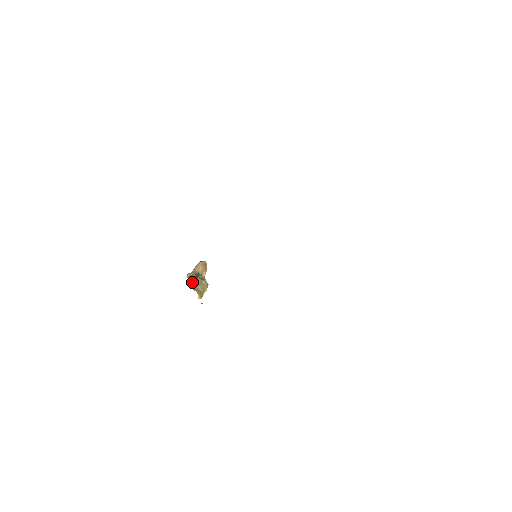
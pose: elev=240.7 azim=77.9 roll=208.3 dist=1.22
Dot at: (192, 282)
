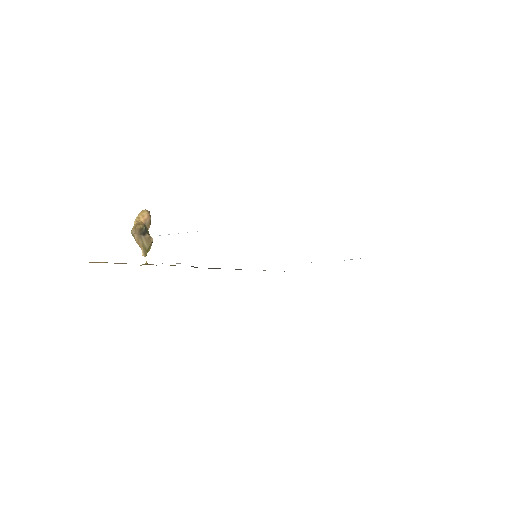
Dot at: (139, 235)
